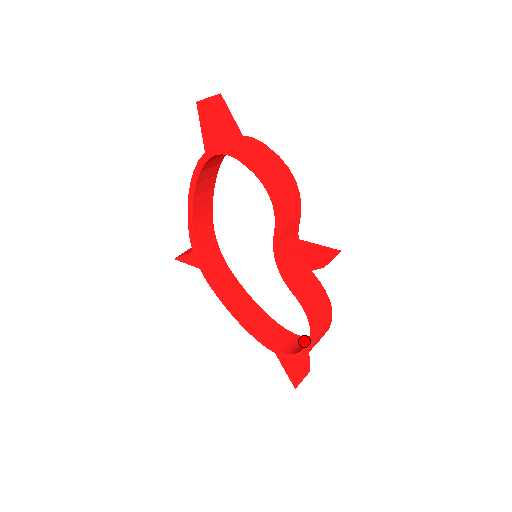
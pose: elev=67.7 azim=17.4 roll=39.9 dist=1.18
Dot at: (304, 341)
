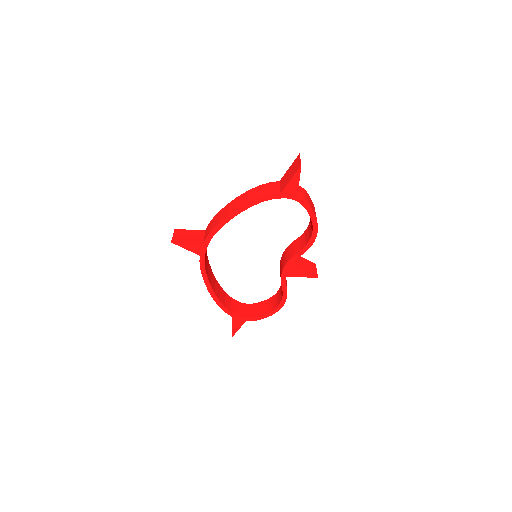
Dot at: (250, 308)
